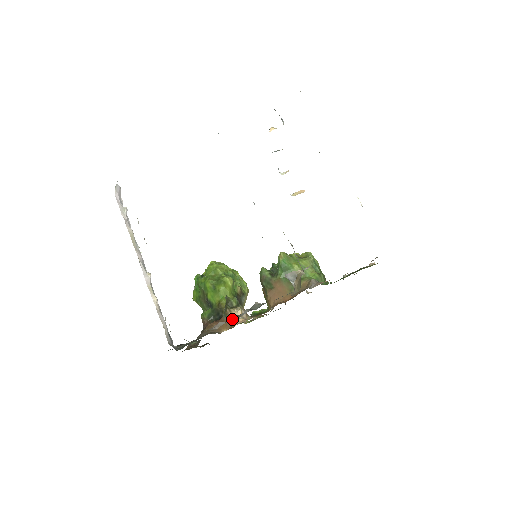
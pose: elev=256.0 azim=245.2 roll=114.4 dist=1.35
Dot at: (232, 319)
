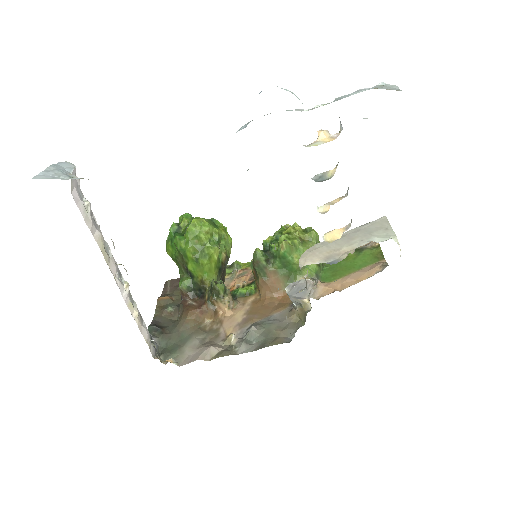
Dot at: (217, 308)
